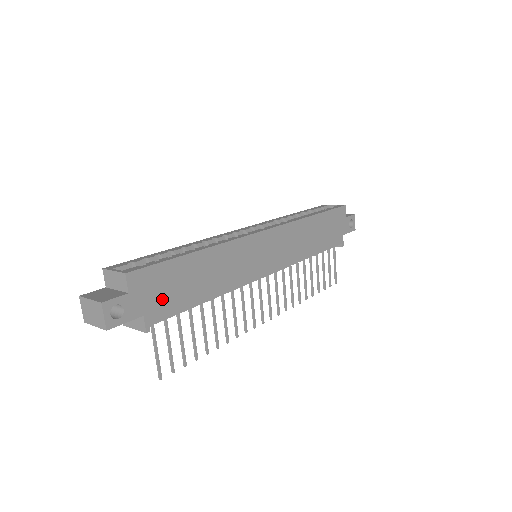
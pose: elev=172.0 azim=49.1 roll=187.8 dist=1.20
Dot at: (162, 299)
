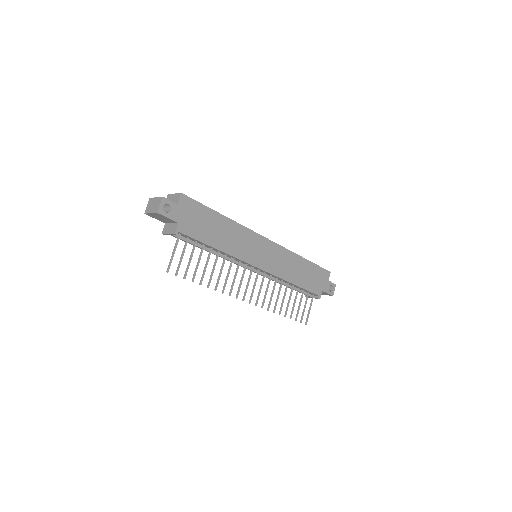
Dot at: (192, 223)
